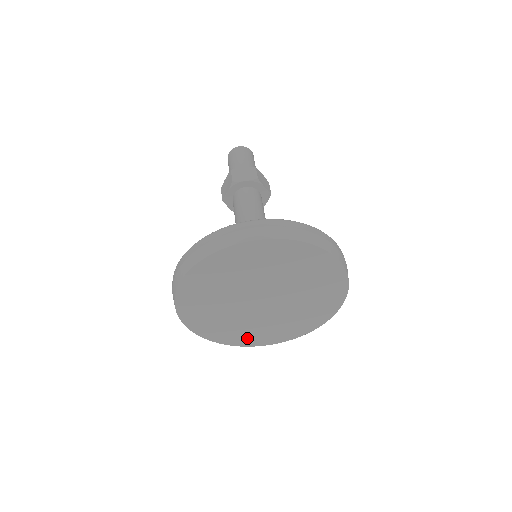
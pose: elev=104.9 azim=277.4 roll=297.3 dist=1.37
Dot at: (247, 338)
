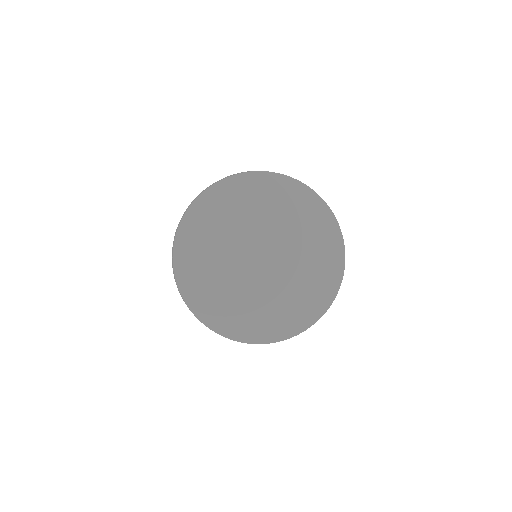
Dot at: (244, 326)
